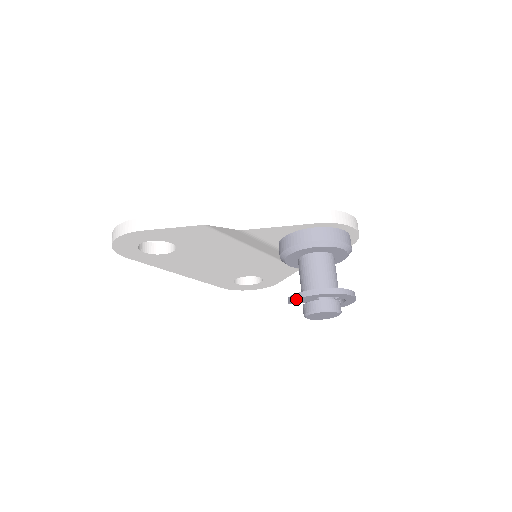
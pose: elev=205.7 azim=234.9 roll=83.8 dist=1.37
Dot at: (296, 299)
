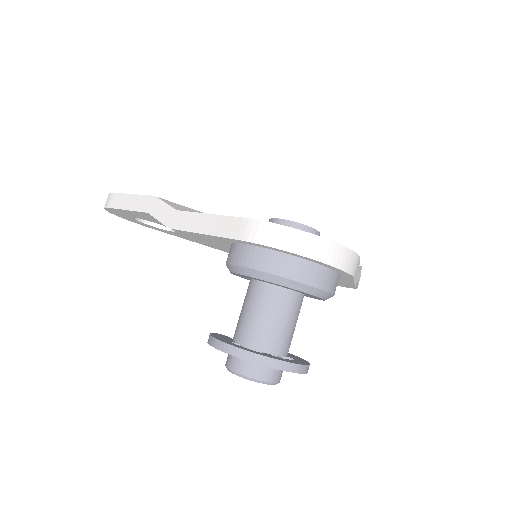
Dot at: occluded
